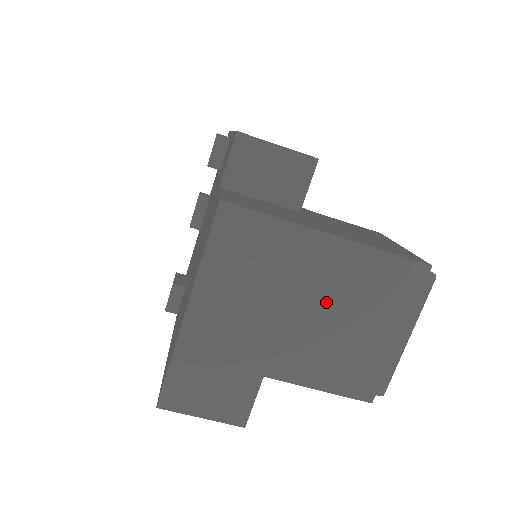
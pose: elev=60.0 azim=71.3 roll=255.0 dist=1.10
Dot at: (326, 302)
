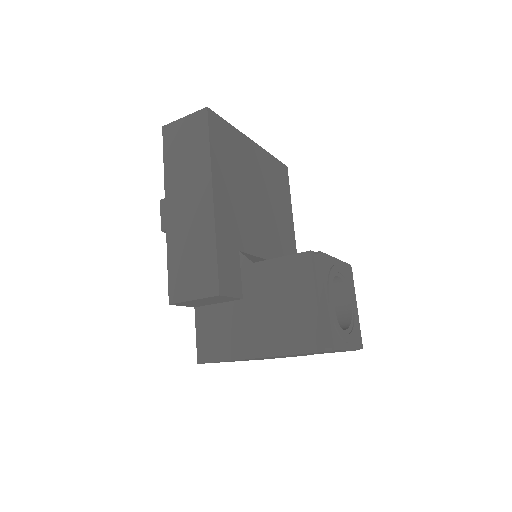
Dot at: occluded
